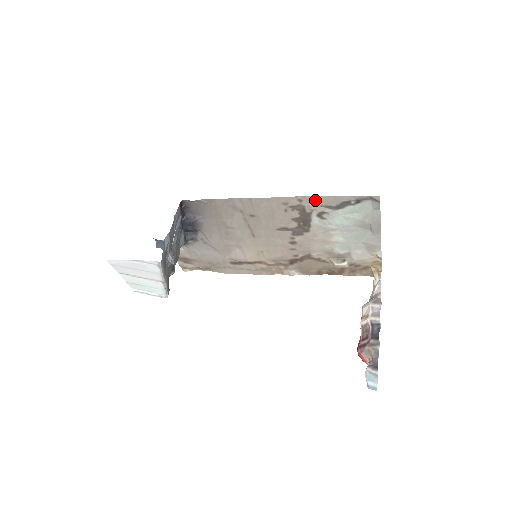
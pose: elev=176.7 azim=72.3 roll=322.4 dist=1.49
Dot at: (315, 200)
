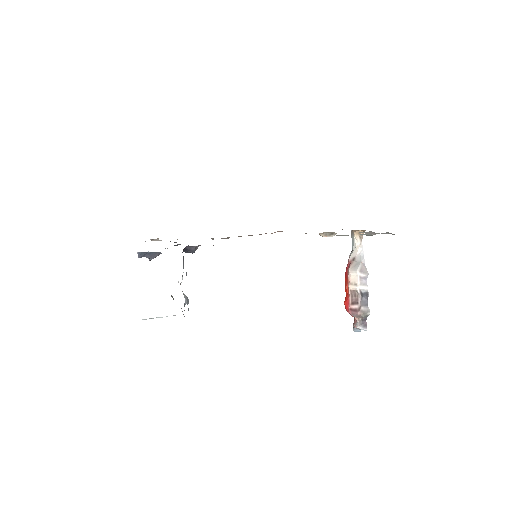
Dot at: occluded
